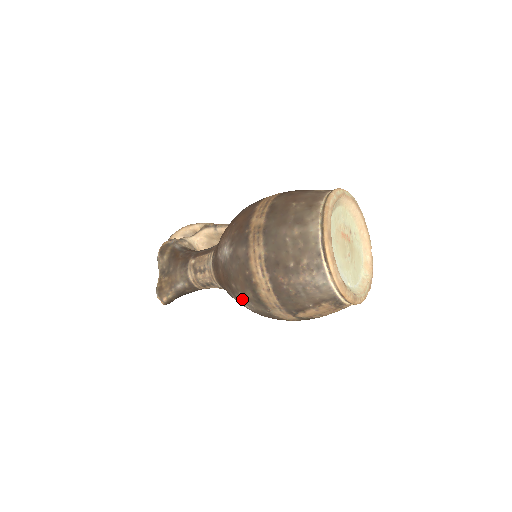
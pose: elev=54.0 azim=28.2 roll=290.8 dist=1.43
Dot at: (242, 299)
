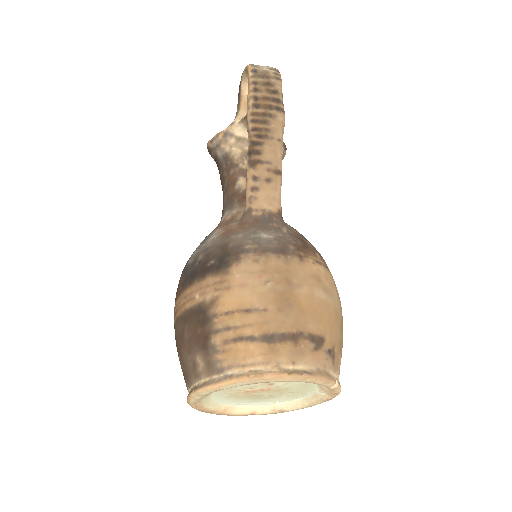
Dot at: occluded
